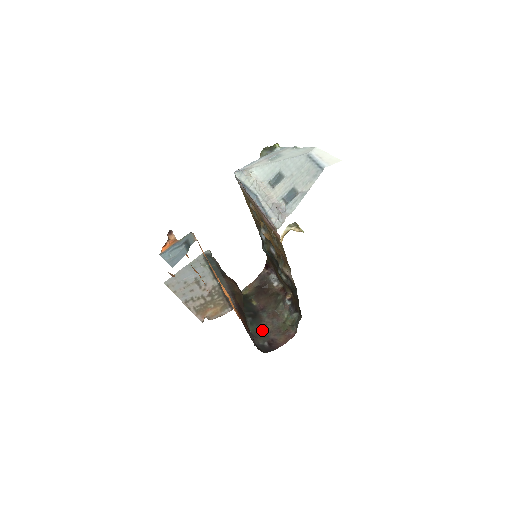
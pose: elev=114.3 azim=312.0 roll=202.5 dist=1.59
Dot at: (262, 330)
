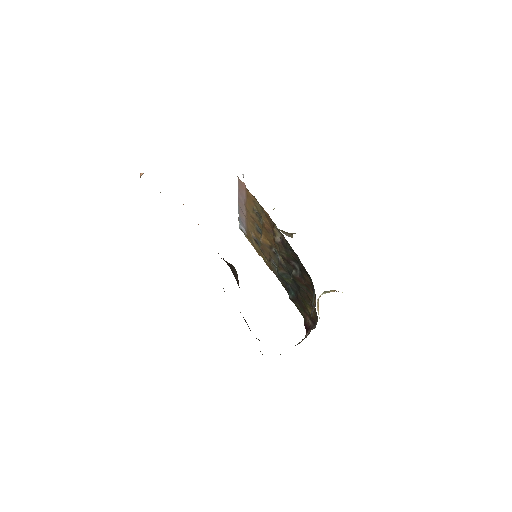
Dot at: occluded
